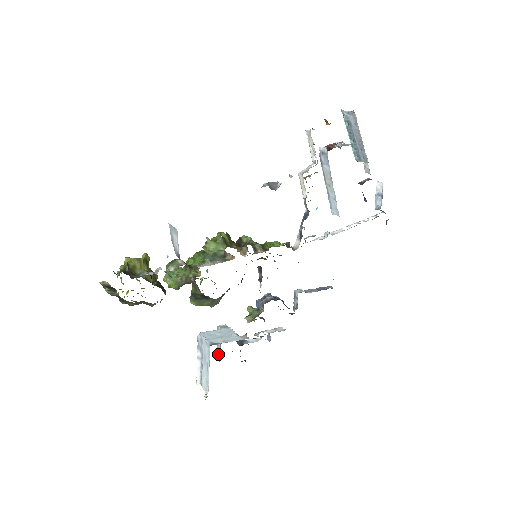
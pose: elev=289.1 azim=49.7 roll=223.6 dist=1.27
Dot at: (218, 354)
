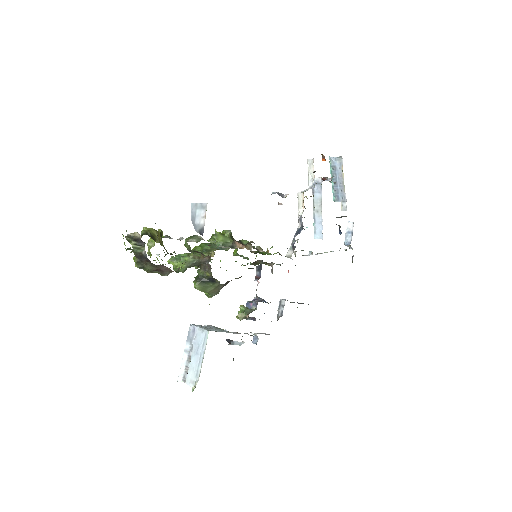
Dot at: occluded
